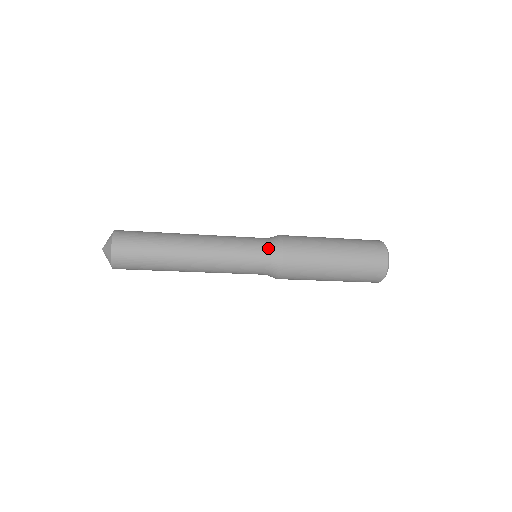
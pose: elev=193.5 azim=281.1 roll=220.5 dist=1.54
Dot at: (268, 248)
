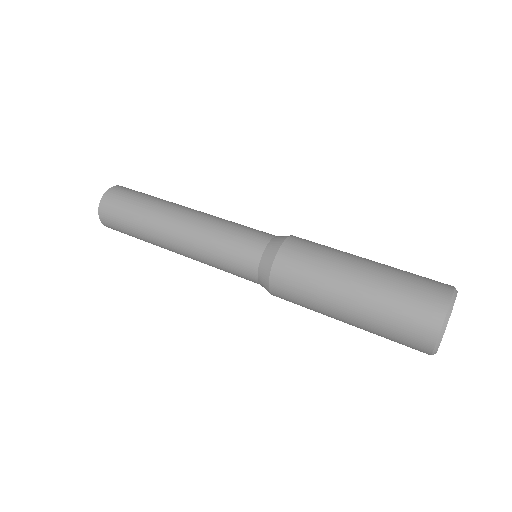
Dot at: (257, 255)
